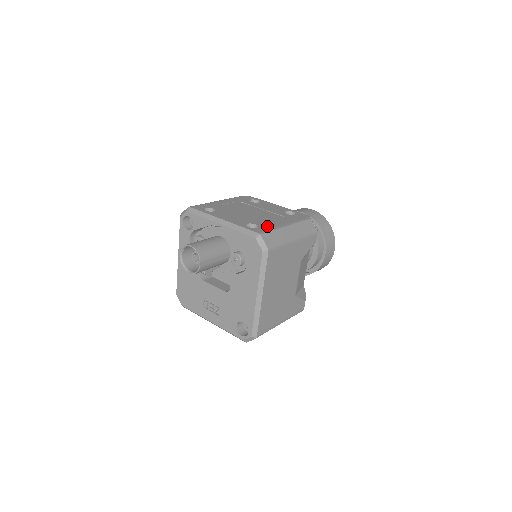
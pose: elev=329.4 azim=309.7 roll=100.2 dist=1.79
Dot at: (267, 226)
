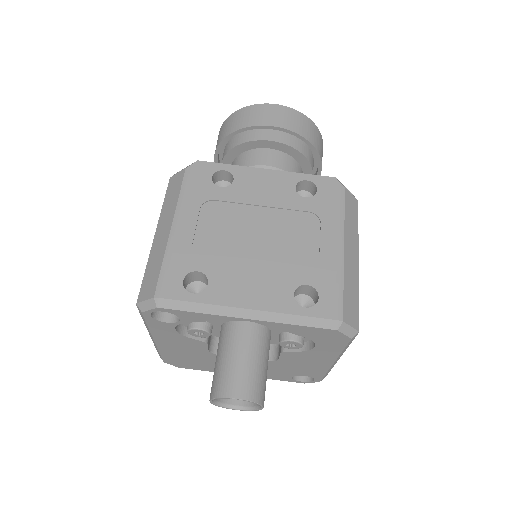
Dot at: (325, 278)
